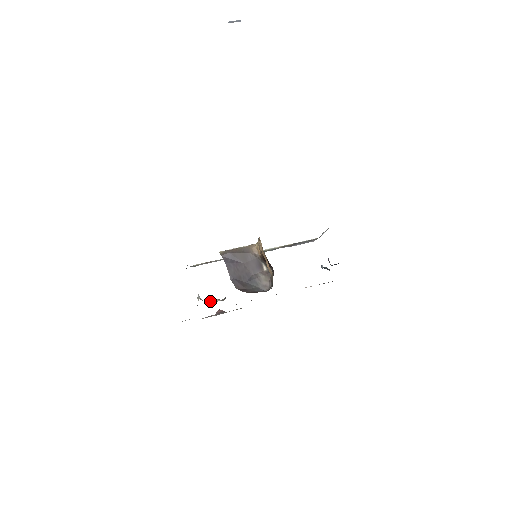
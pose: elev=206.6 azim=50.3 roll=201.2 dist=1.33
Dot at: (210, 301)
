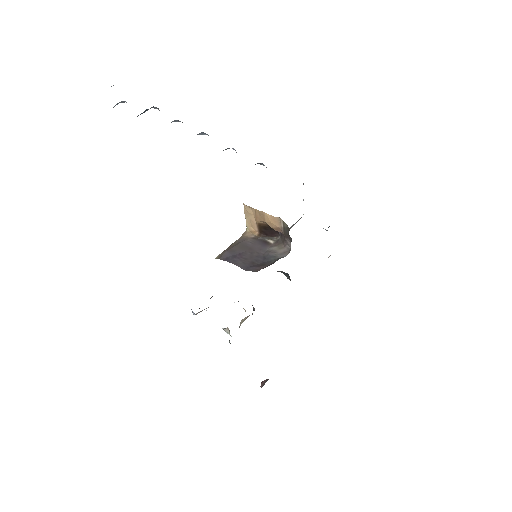
Dot at: (240, 323)
